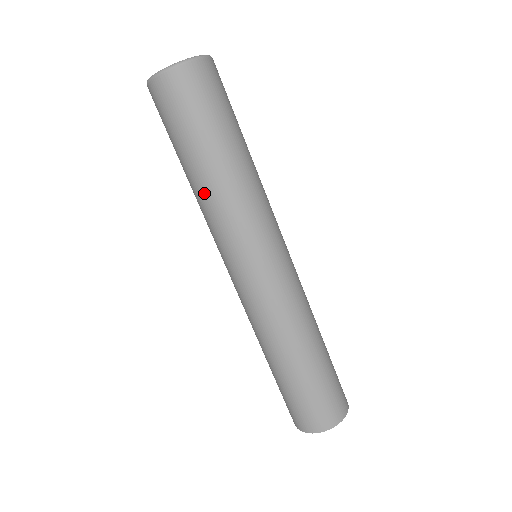
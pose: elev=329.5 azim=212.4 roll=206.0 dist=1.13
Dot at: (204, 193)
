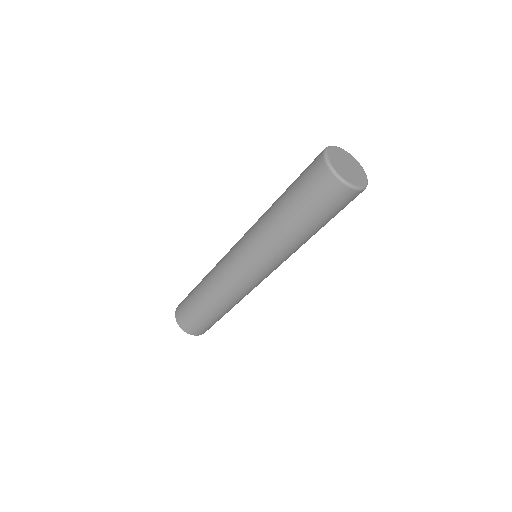
Dot at: (290, 241)
